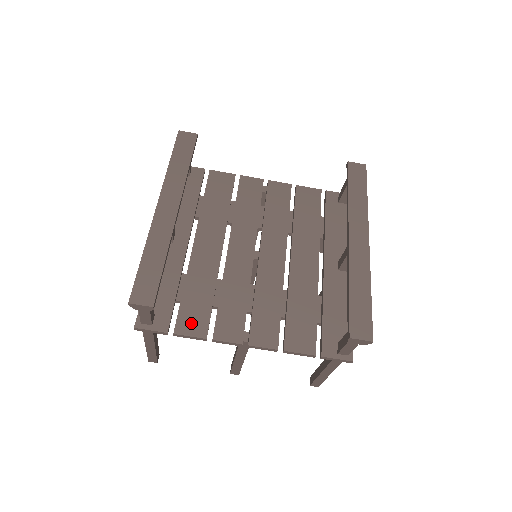
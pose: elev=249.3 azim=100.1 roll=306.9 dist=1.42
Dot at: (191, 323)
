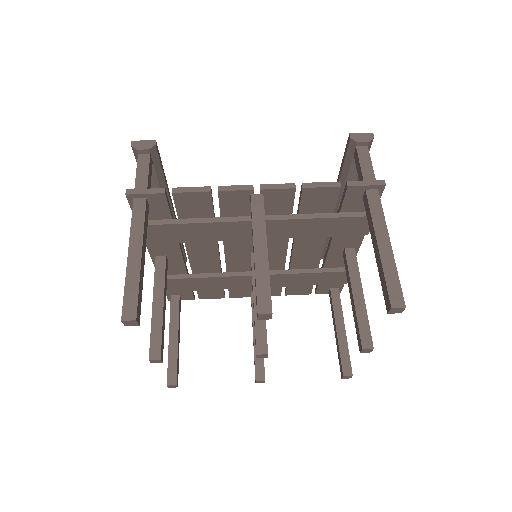
Dot at: occluded
